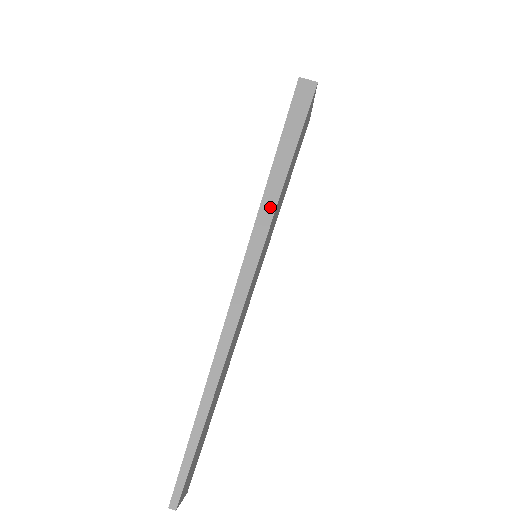
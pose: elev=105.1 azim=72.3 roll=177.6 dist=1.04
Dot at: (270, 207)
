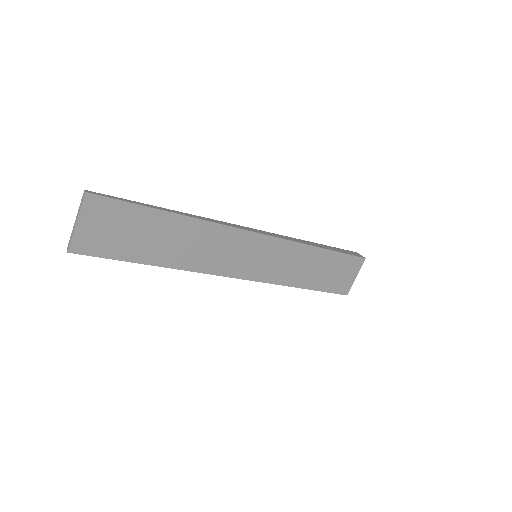
Dot at: (290, 239)
